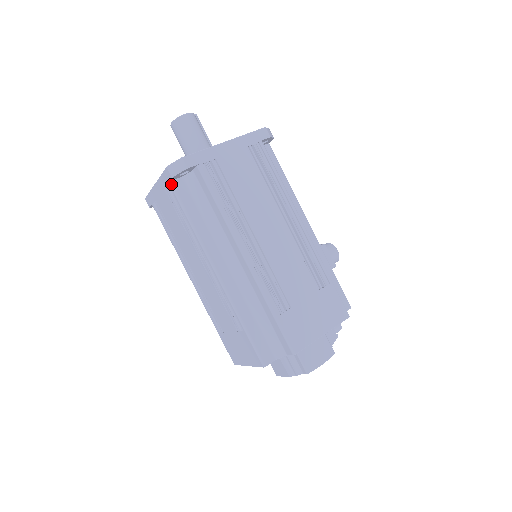
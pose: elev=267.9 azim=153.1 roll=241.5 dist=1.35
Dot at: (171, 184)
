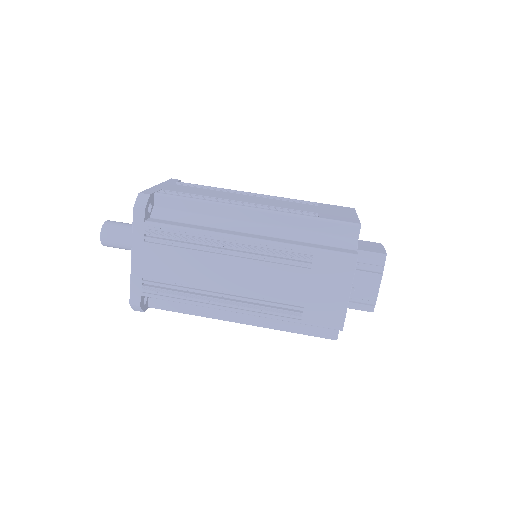
Dot at: (147, 222)
